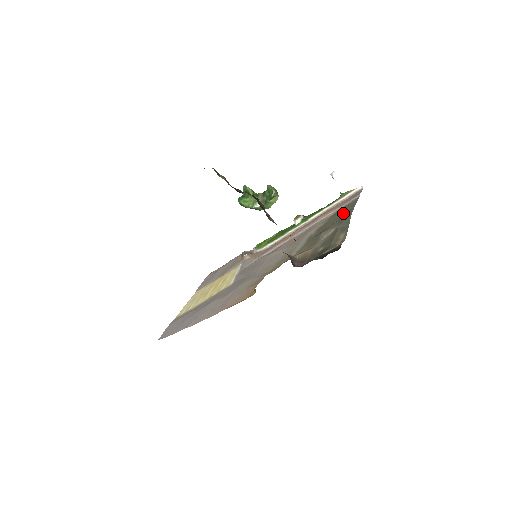
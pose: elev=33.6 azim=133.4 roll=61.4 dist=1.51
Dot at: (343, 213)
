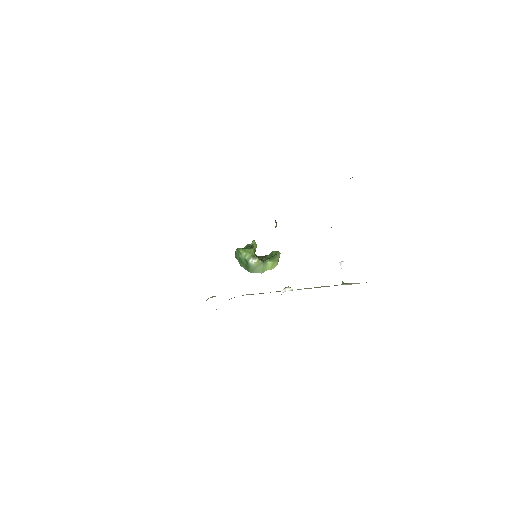
Dot at: occluded
